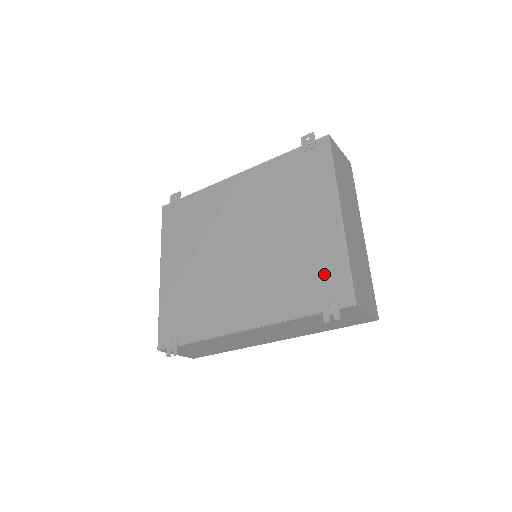
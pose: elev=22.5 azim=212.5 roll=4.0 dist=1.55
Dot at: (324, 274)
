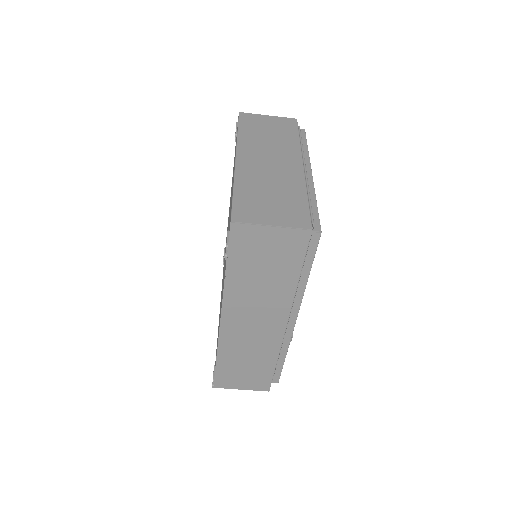
Dot at: occluded
